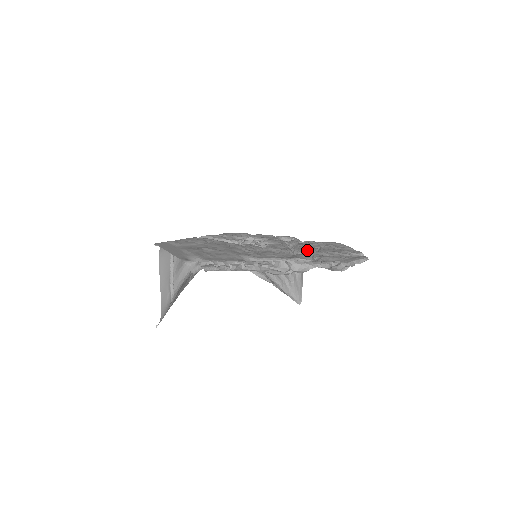
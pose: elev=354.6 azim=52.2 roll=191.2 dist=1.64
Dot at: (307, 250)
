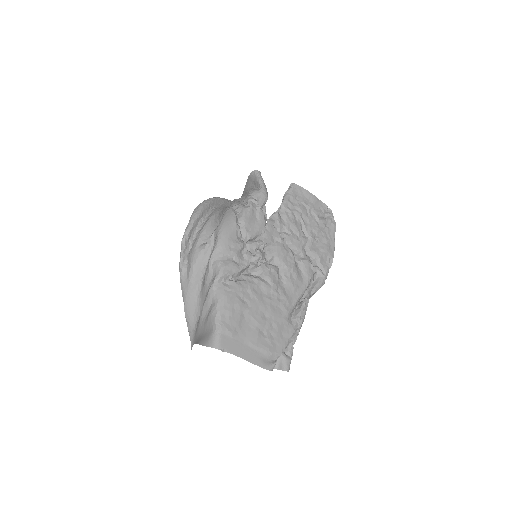
Dot at: (301, 242)
